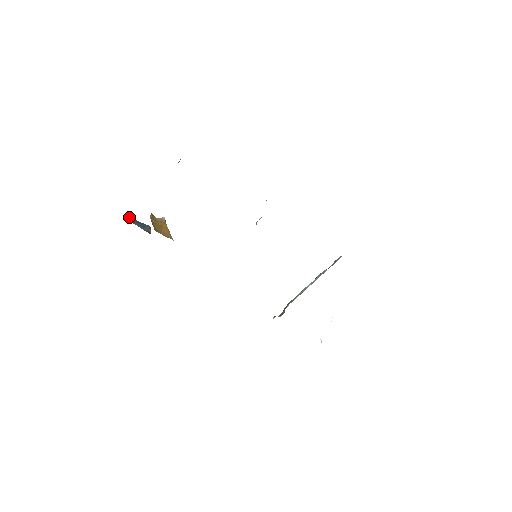
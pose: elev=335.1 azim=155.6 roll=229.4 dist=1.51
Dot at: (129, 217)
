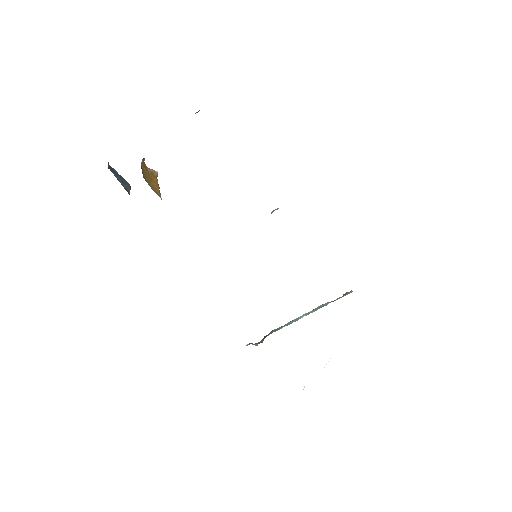
Dot at: occluded
